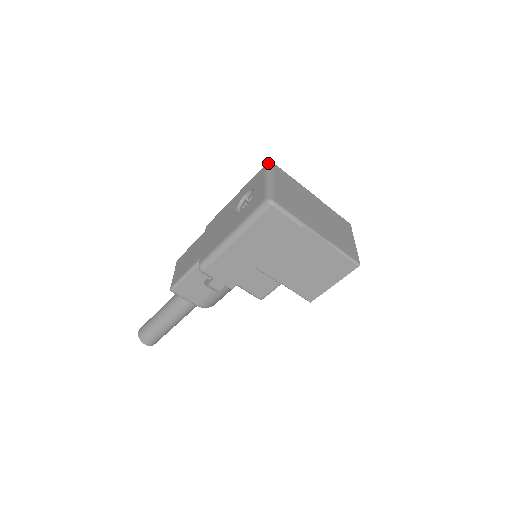
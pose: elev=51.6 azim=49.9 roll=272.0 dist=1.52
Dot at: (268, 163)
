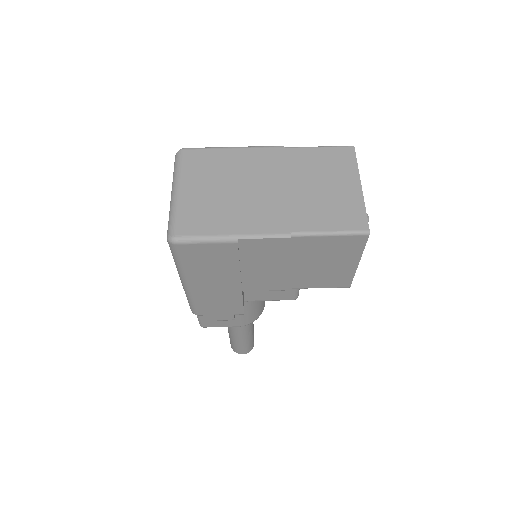
Dot at: (175, 155)
